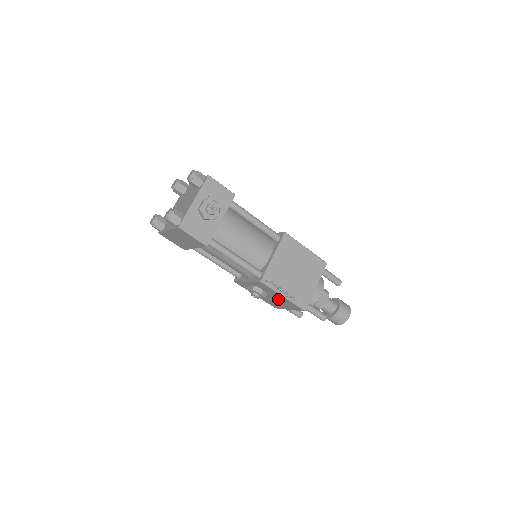
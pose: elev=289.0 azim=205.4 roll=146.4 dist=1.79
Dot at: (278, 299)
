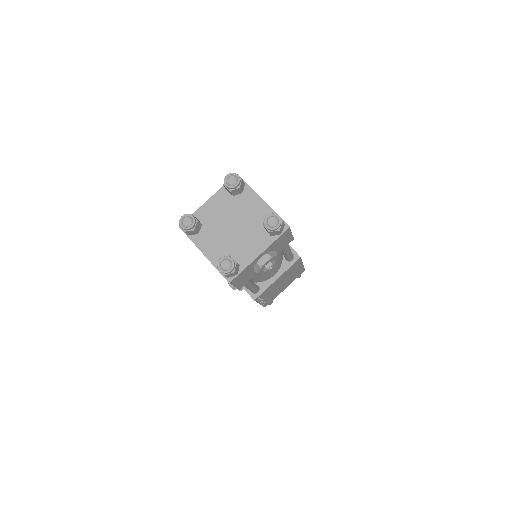
Dot at: occluded
